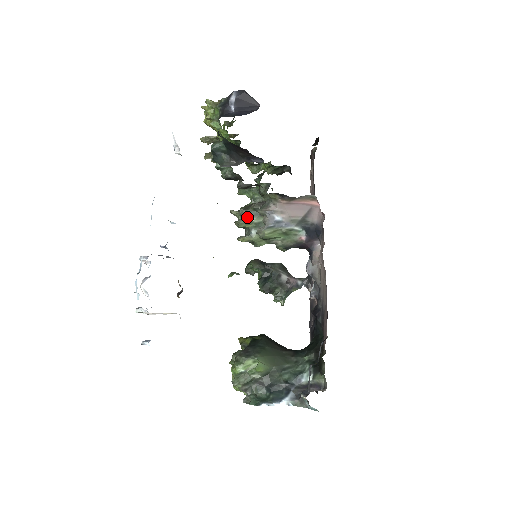
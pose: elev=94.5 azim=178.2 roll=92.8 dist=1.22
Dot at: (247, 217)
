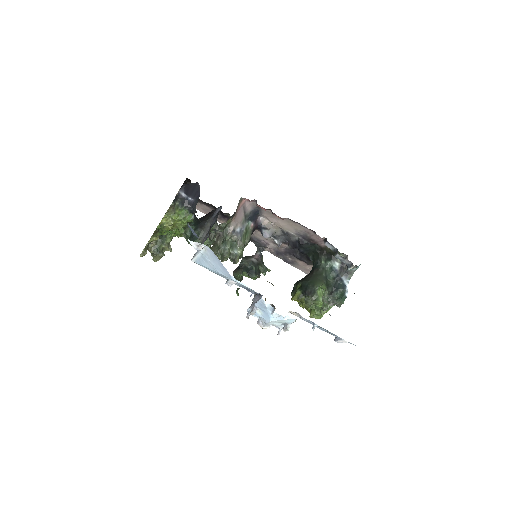
Dot at: (224, 250)
